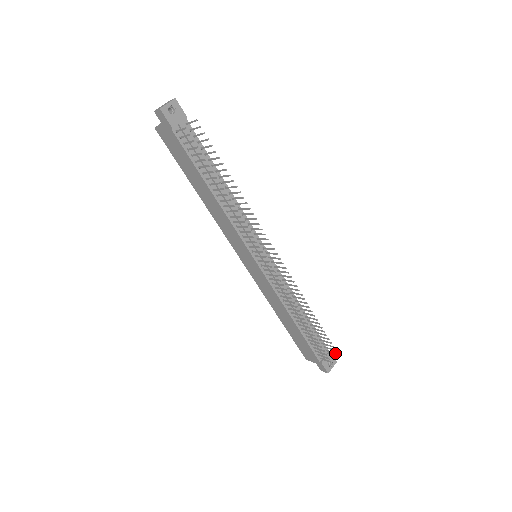
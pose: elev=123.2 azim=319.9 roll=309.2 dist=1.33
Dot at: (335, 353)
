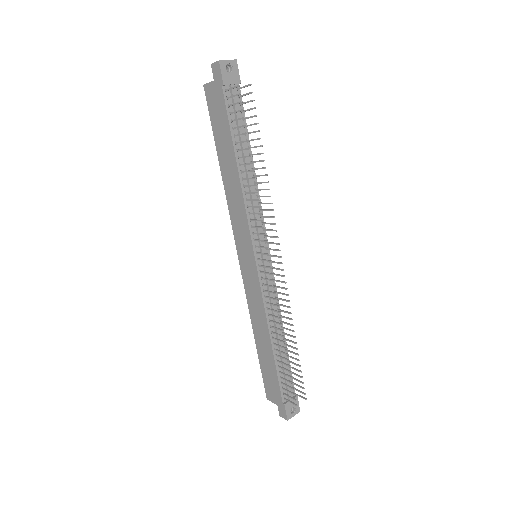
Dot at: (303, 397)
